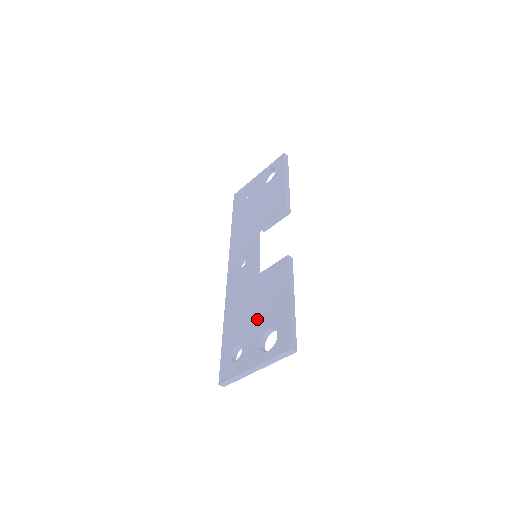
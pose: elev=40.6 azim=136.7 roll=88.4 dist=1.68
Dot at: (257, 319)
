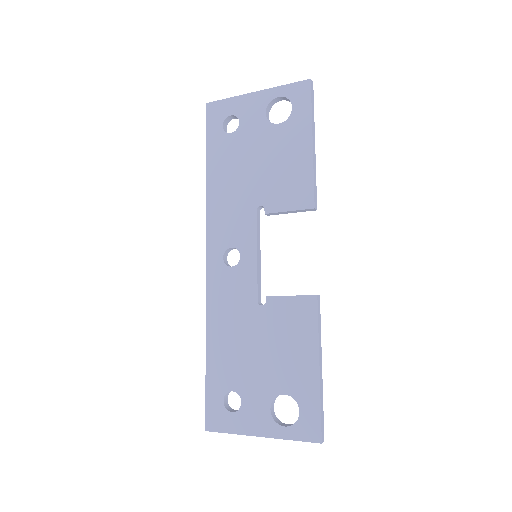
Dot at: (265, 370)
